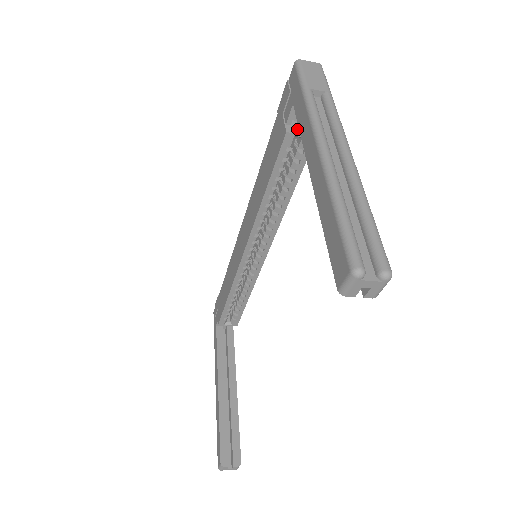
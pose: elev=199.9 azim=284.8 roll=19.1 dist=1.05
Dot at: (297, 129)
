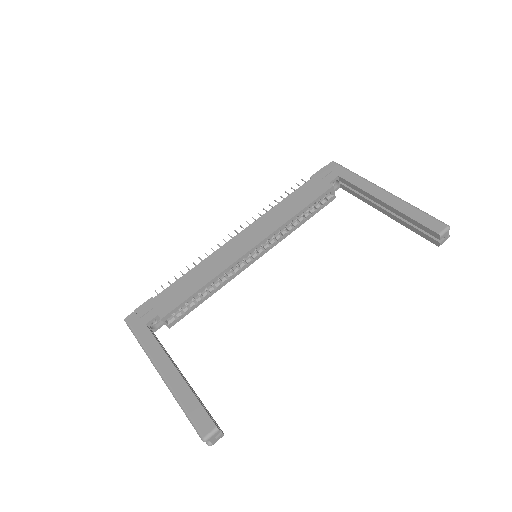
Dot at: (332, 189)
